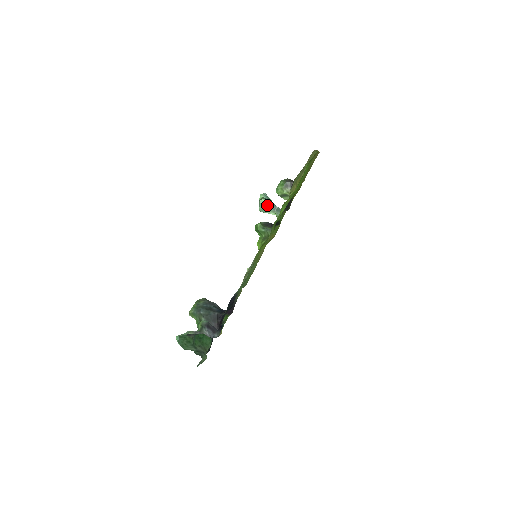
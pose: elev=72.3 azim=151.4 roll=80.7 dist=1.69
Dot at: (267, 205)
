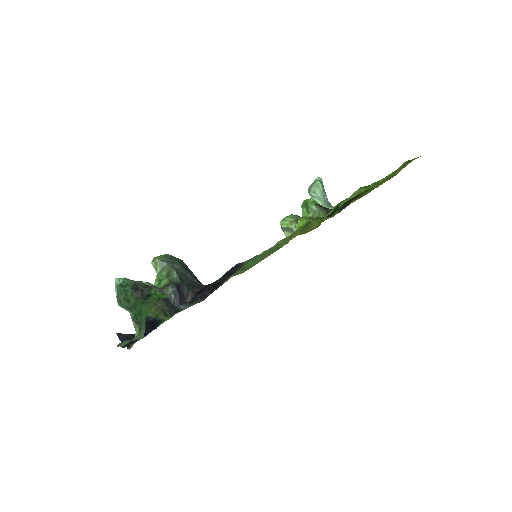
Dot at: (323, 190)
